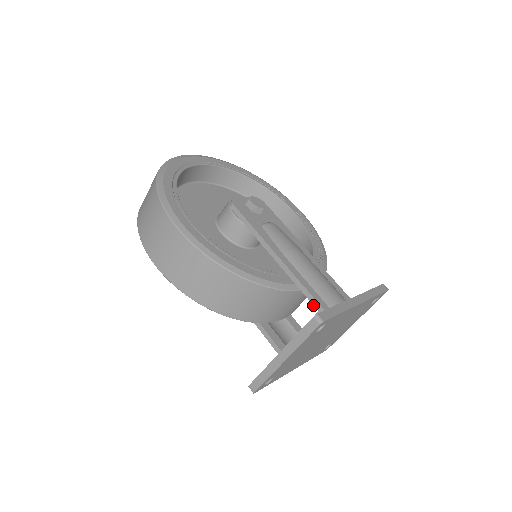
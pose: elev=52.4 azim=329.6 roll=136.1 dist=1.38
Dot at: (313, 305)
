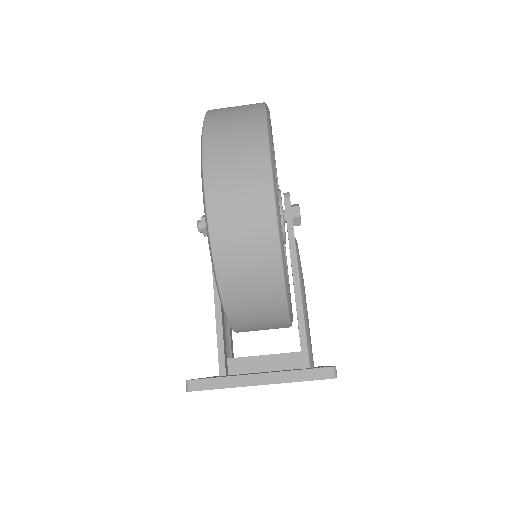
Dot at: (301, 348)
